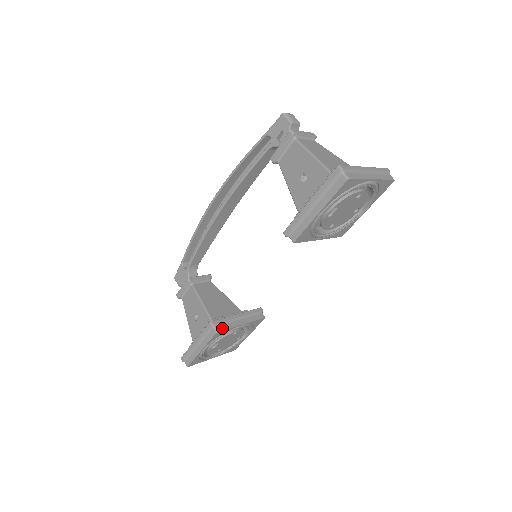
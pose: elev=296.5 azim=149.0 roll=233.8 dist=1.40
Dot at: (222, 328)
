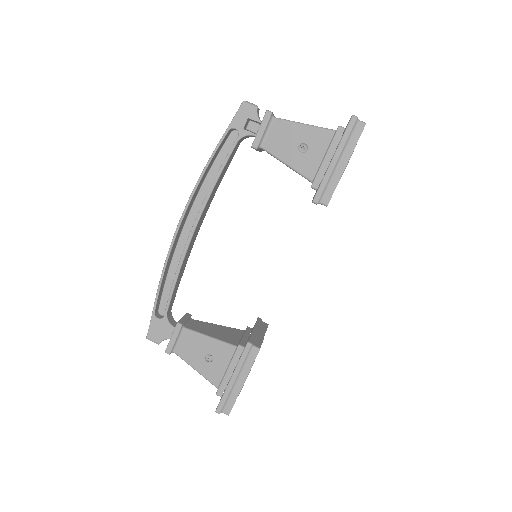
Dot at: (258, 344)
